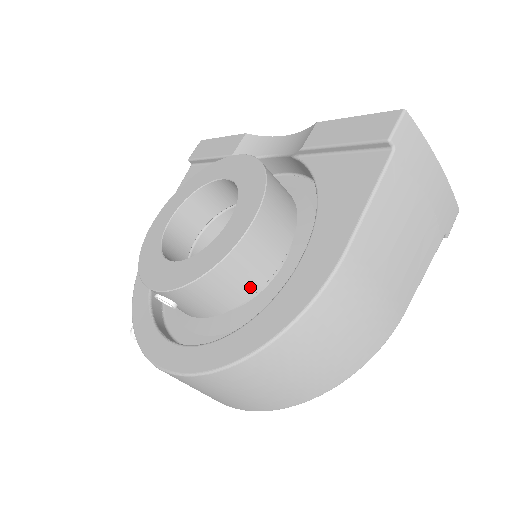
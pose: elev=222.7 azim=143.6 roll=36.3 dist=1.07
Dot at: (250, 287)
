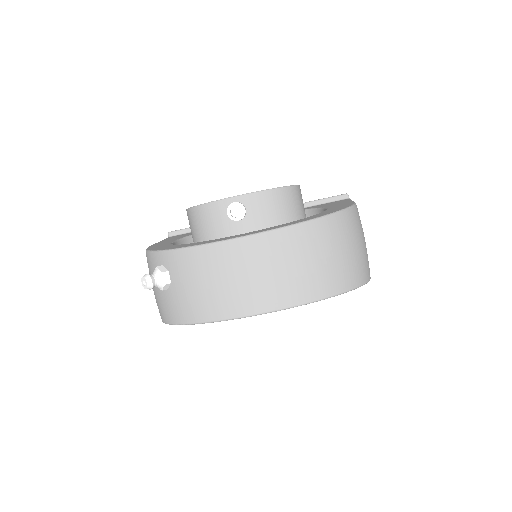
Dot at: (297, 216)
